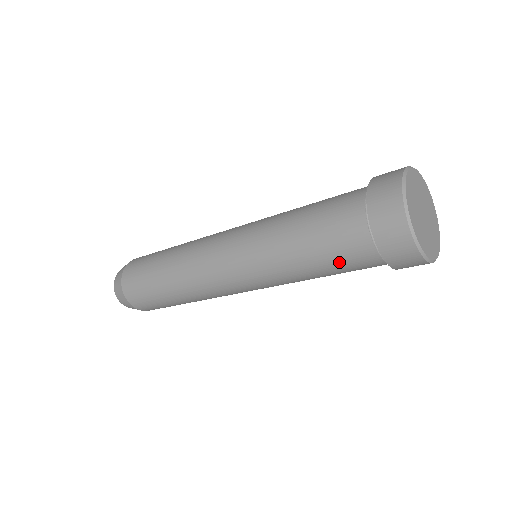
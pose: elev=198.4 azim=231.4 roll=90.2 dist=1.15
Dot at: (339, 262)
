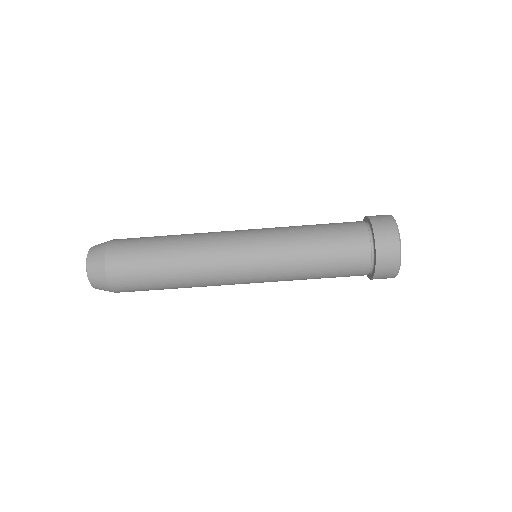
Dot at: (341, 267)
